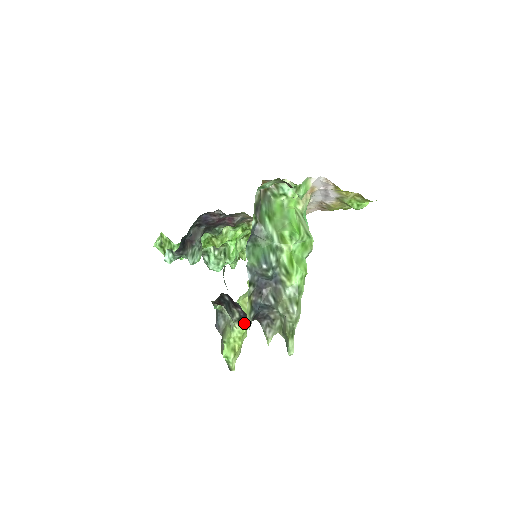
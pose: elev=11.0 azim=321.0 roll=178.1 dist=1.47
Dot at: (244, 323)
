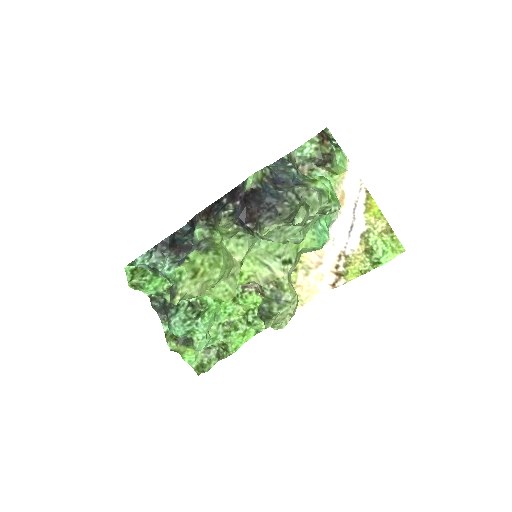
Dot at: (224, 259)
